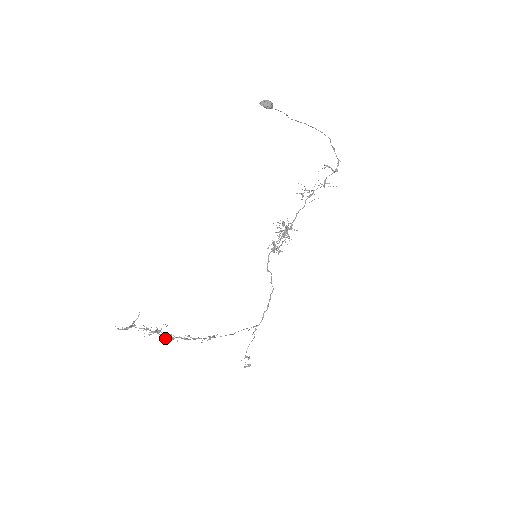
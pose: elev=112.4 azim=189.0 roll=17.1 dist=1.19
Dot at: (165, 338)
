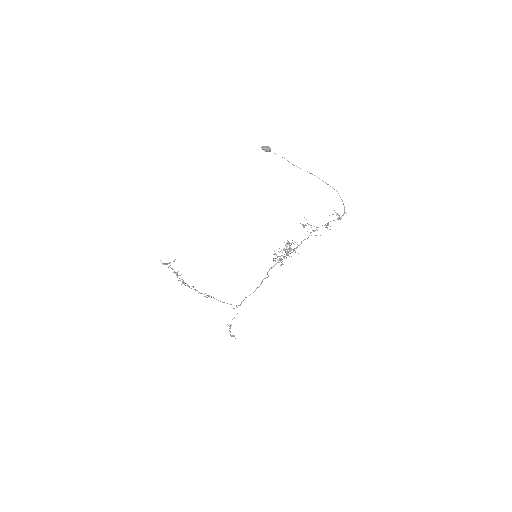
Dot at: (182, 282)
